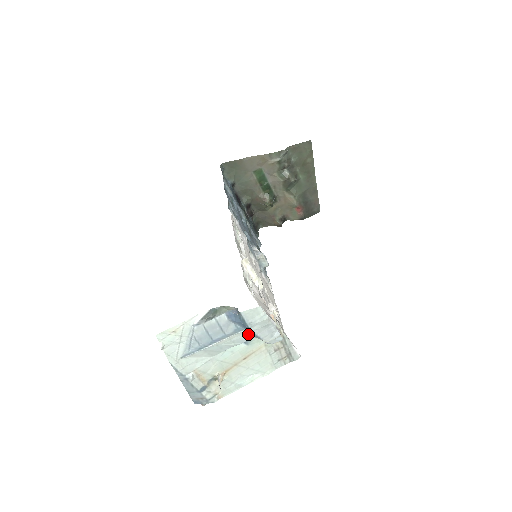
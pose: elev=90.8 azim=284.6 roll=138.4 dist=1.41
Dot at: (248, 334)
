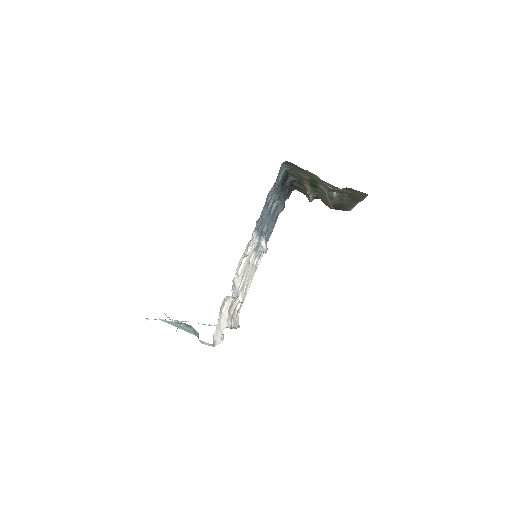
Dot at: occluded
